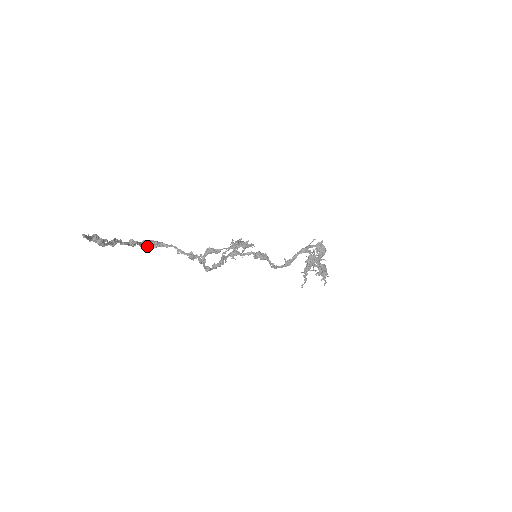
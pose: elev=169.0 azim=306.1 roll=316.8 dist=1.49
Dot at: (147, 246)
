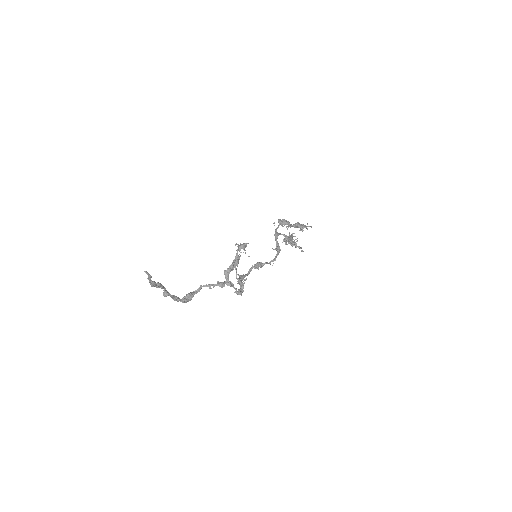
Dot at: (187, 300)
